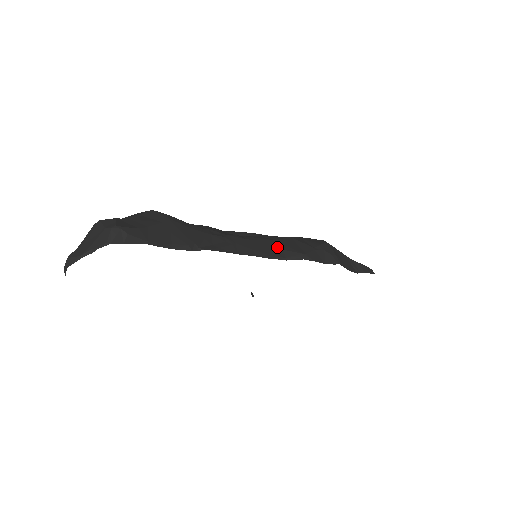
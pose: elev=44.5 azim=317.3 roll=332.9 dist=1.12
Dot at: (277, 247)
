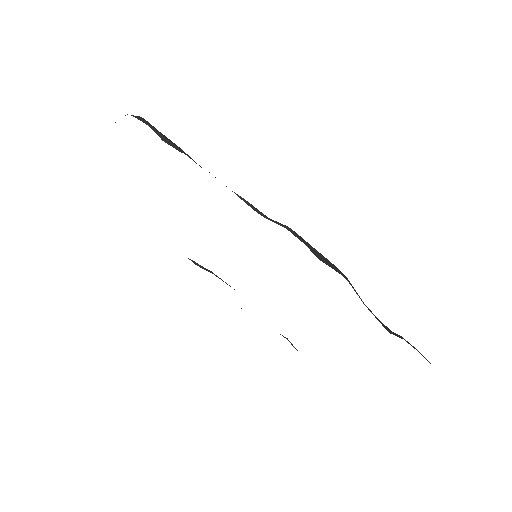
Dot at: occluded
